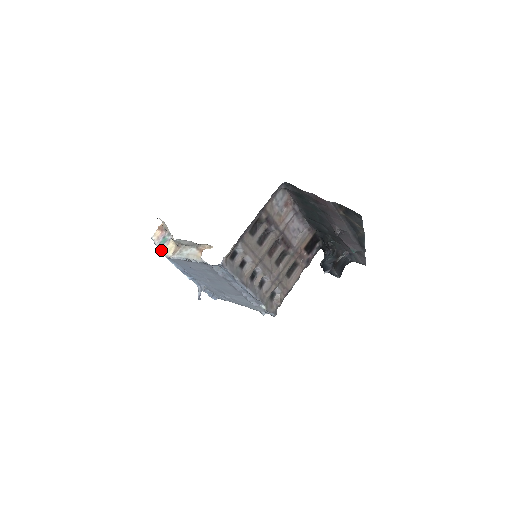
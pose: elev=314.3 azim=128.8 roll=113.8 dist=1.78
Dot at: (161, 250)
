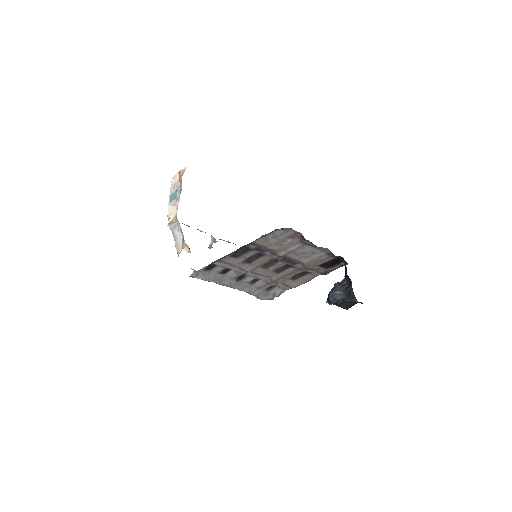
Dot at: (168, 206)
